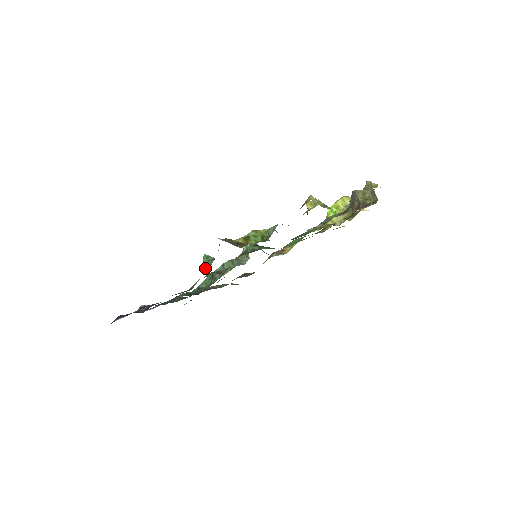
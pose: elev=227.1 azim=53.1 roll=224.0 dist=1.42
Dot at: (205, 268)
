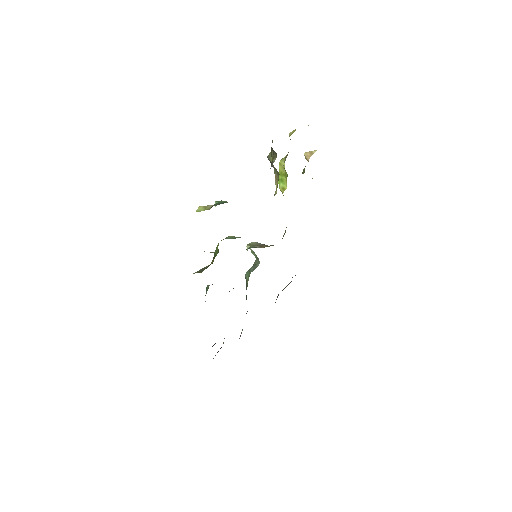
Dot at: occluded
